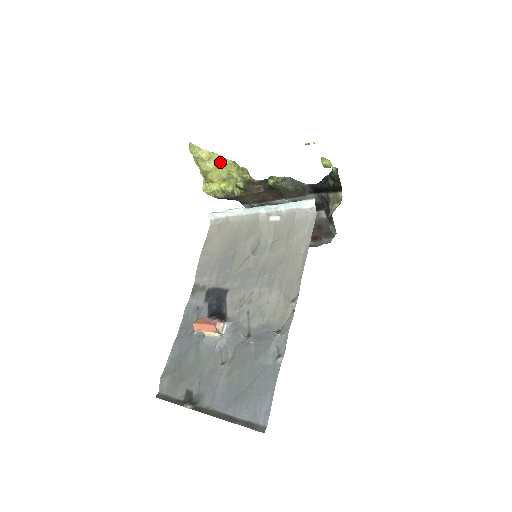
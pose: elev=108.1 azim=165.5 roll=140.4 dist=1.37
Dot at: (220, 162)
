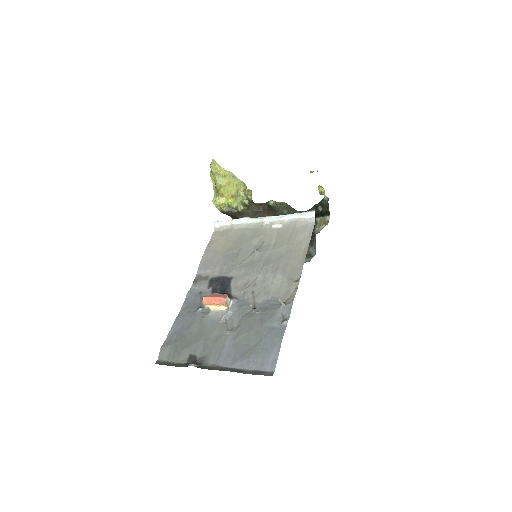
Dot at: (233, 180)
